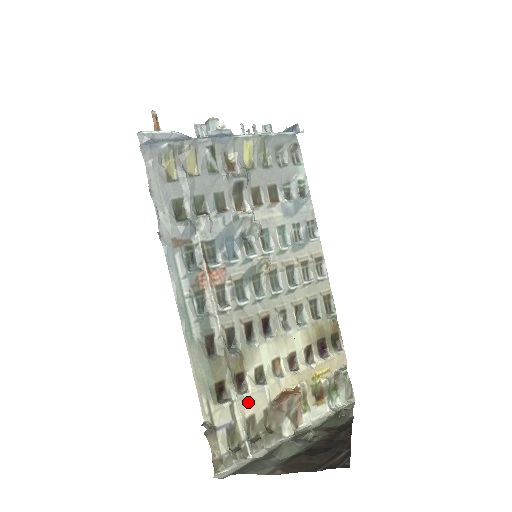
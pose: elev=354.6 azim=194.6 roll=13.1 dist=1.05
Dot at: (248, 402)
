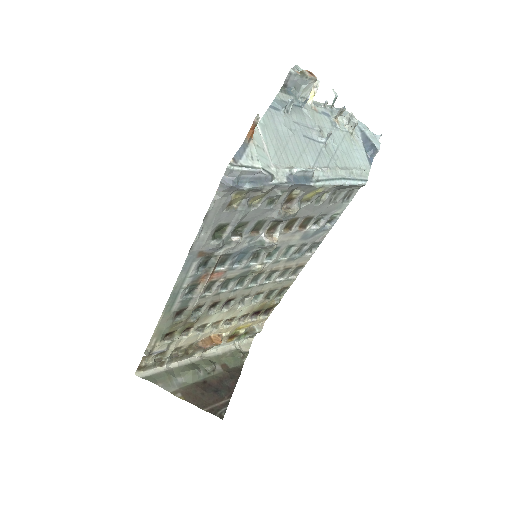
Dot at: (183, 341)
